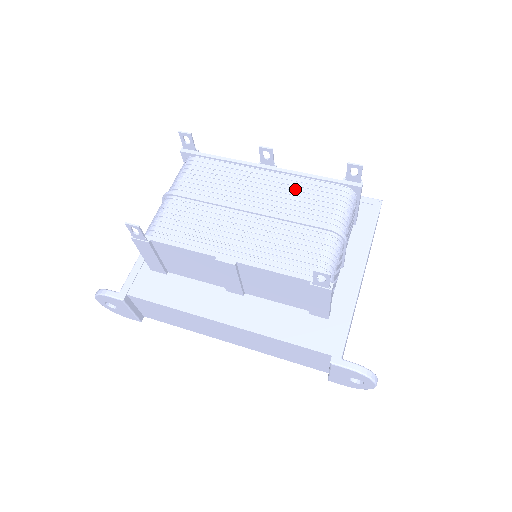
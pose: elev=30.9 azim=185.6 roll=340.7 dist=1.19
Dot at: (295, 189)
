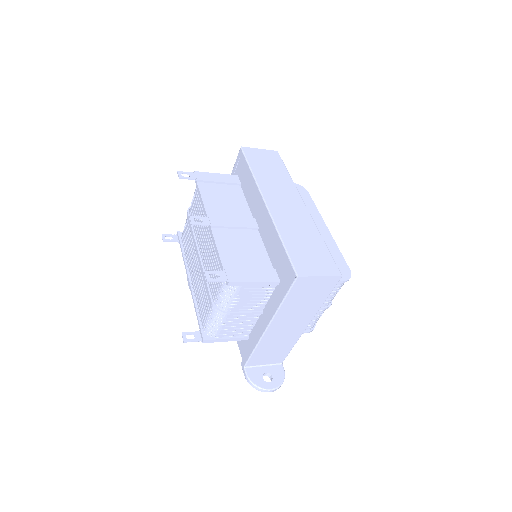
Dot at: (213, 255)
